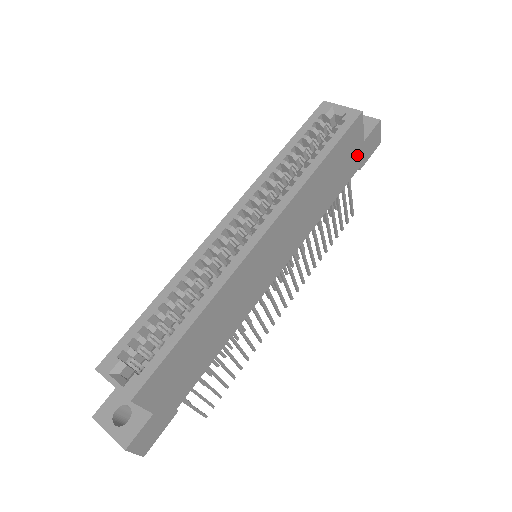
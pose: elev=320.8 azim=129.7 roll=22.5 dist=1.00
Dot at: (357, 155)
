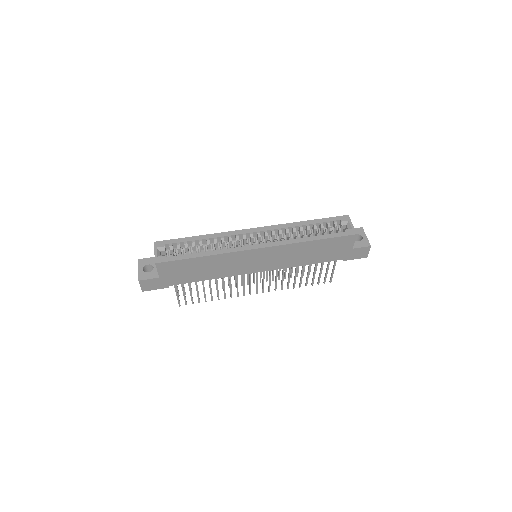
Dot at: (344, 252)
